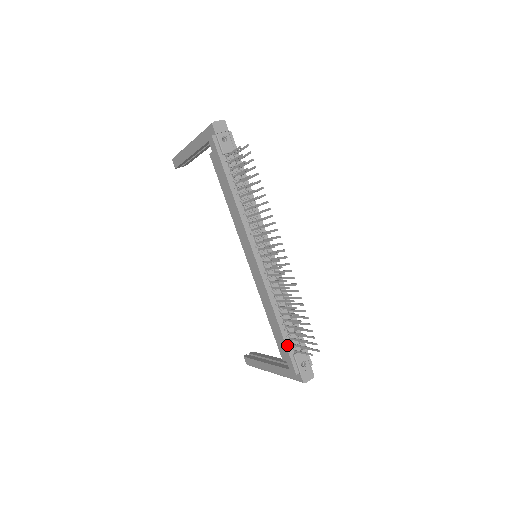
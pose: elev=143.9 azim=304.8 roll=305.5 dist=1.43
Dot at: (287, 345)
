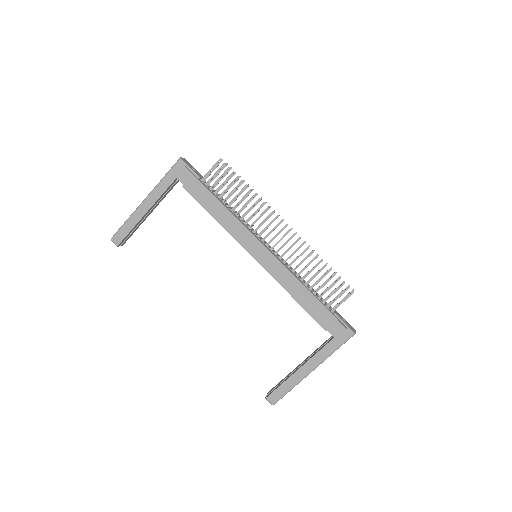
Dot at: (326, 307)
